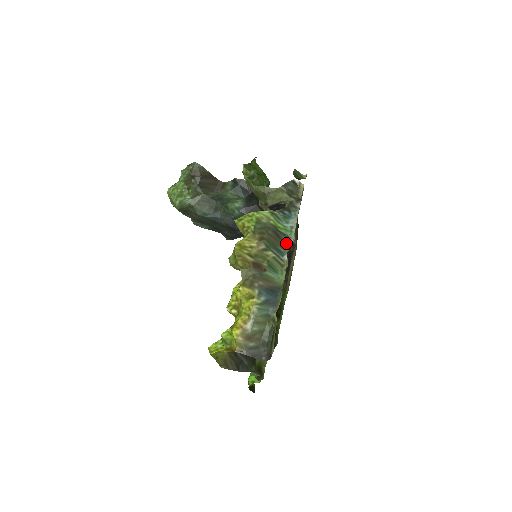
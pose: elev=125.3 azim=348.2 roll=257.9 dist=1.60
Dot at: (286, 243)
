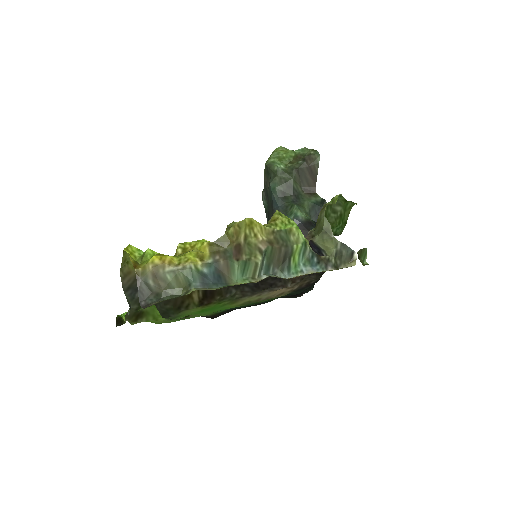
Dot at: (281, 272)
